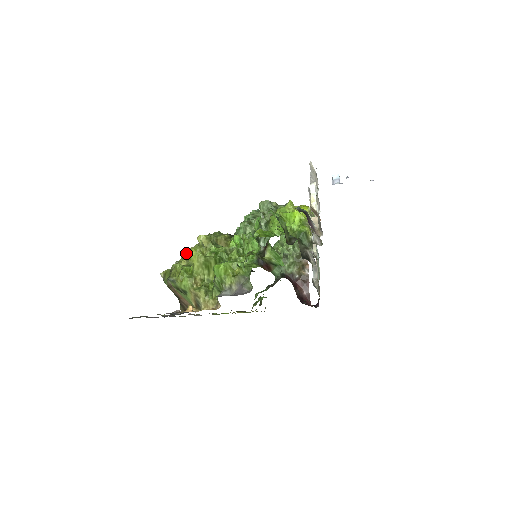
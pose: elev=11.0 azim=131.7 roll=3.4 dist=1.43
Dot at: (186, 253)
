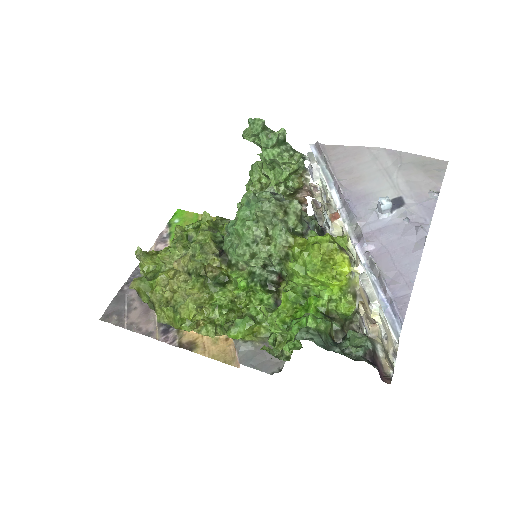
Dot at: (161, 276)
